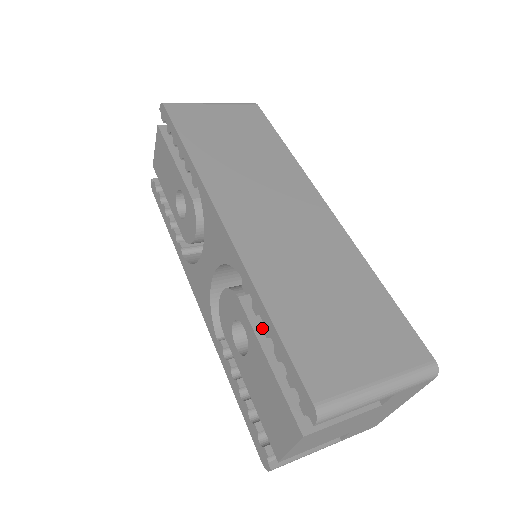
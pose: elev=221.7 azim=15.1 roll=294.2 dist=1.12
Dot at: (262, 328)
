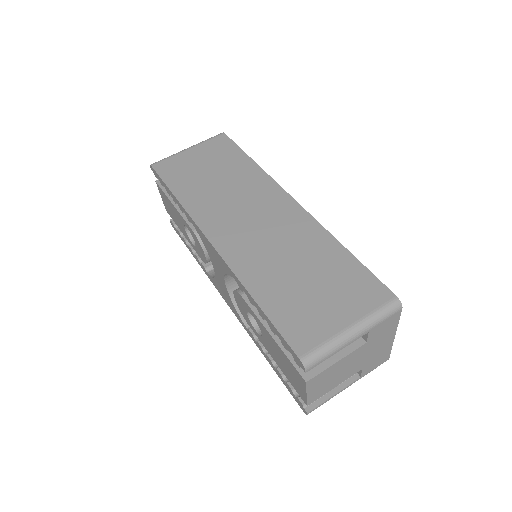
Dot at: occluded
